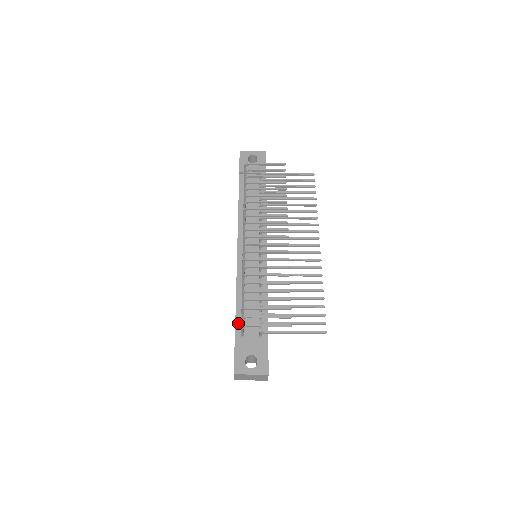
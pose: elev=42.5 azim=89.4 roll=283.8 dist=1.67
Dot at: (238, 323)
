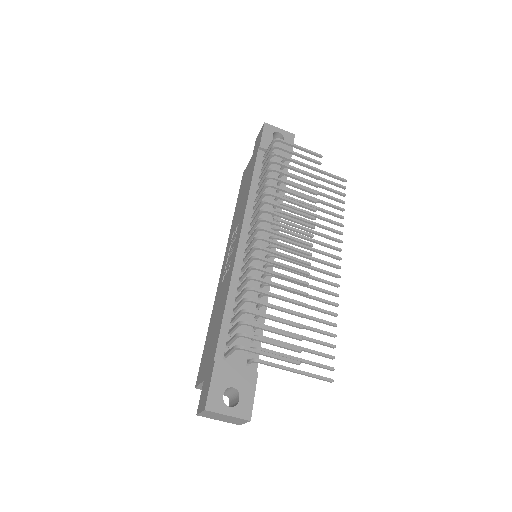
Dot at: (222, 338)
